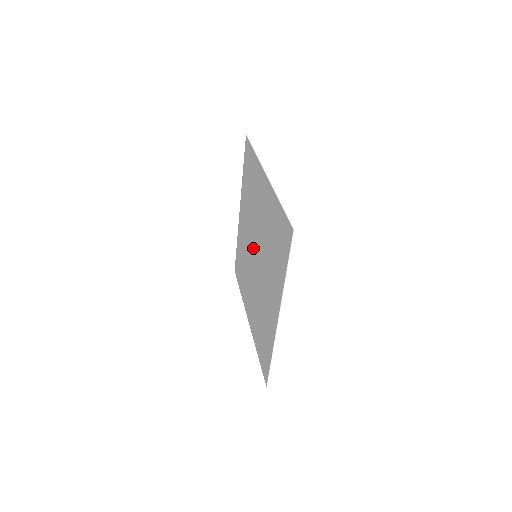
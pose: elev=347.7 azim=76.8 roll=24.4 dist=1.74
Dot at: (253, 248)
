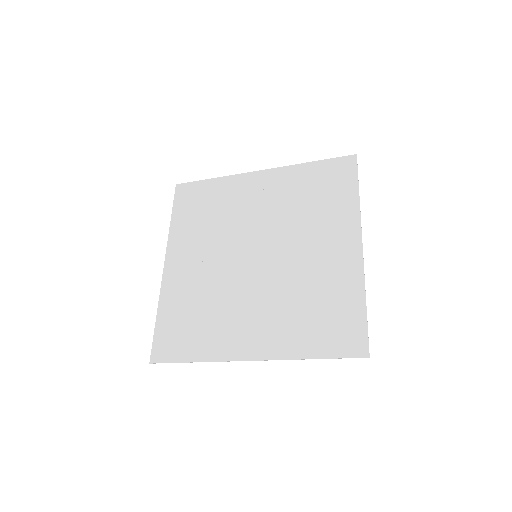
Dot at: (243, 256)
